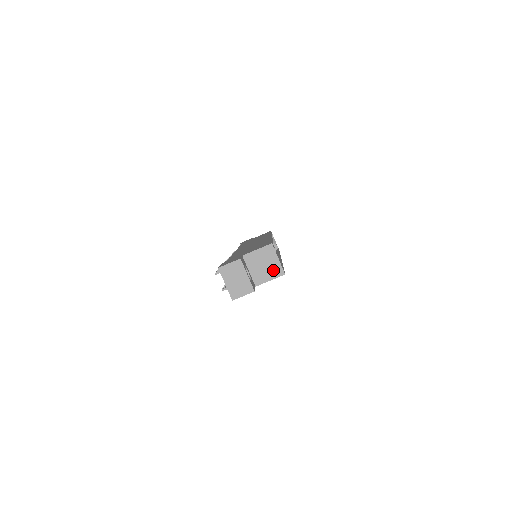
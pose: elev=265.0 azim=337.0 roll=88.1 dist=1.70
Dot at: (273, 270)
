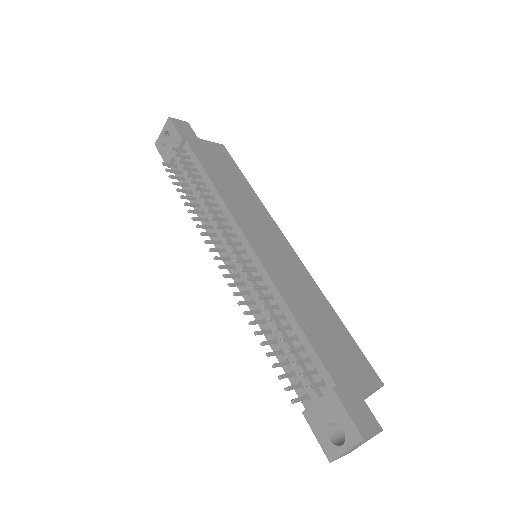
Dot at: occluded
